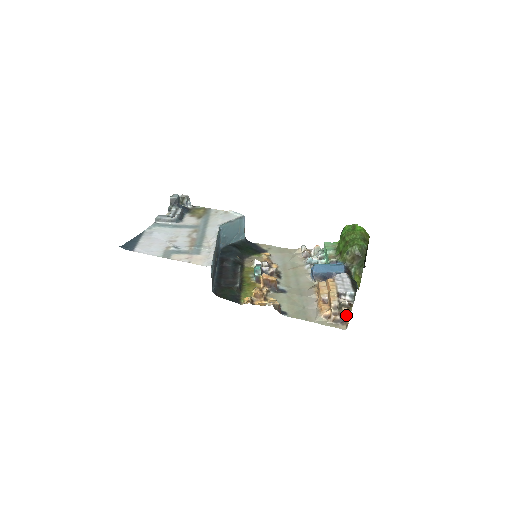
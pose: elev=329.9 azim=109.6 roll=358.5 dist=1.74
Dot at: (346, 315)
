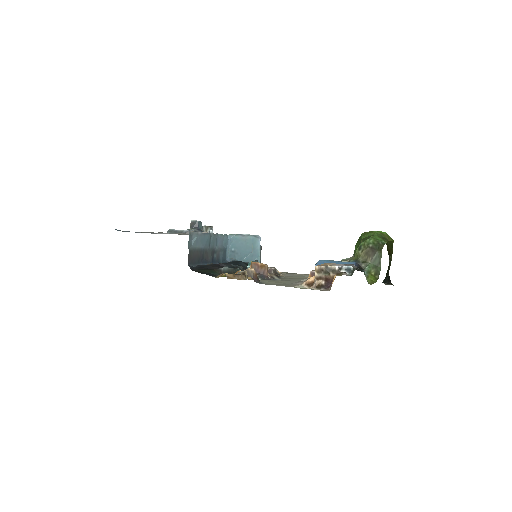
Dot at: occluded
